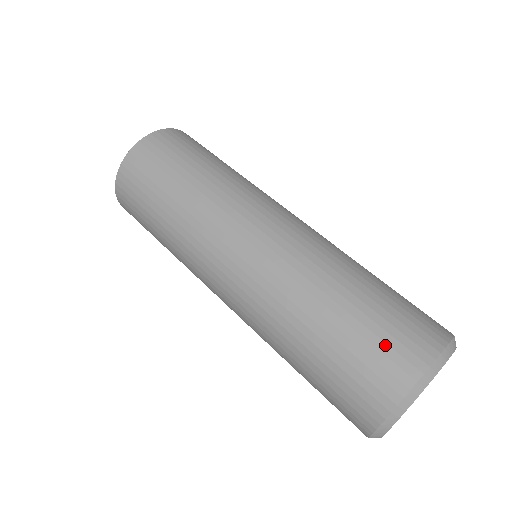
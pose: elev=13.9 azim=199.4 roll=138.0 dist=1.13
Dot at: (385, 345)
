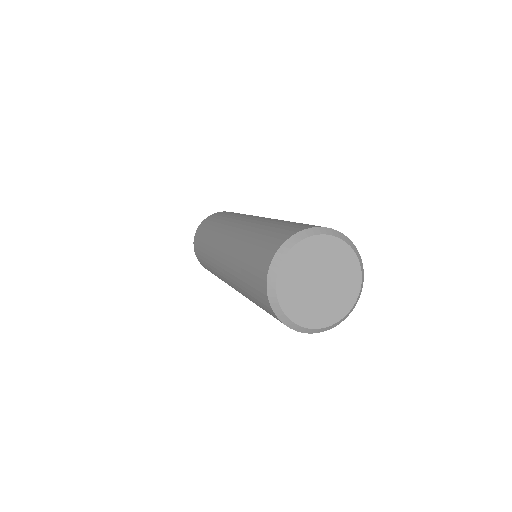
Dot at: (256, 270)
